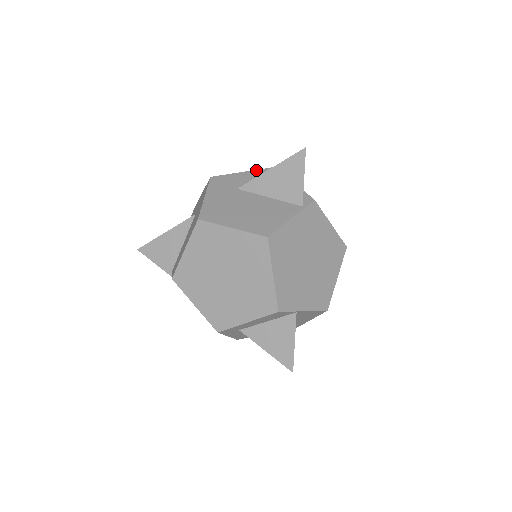
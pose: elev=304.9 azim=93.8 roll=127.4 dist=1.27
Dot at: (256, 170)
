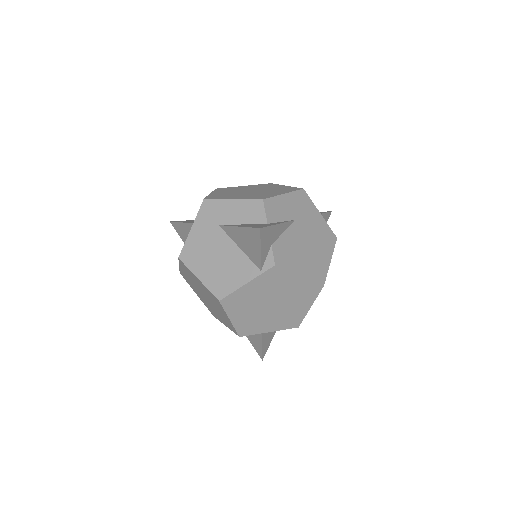
Dot at: (244, 200)
